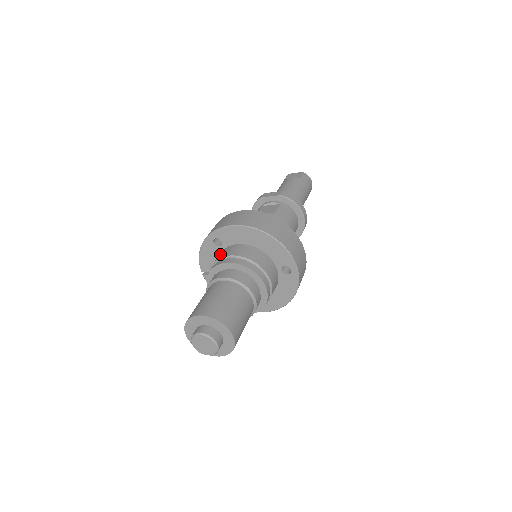
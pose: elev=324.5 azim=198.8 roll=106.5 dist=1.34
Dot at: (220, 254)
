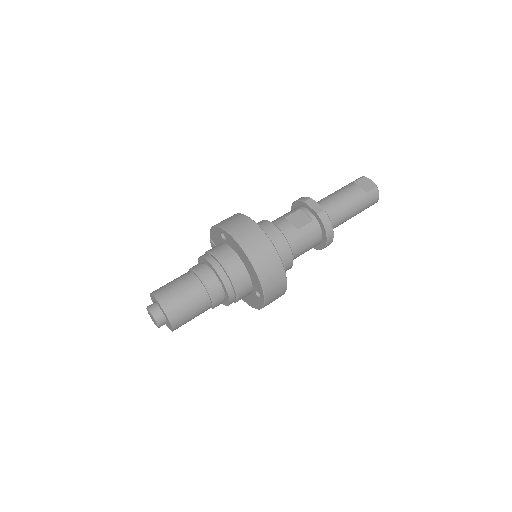
Dot at: (219, 247)
